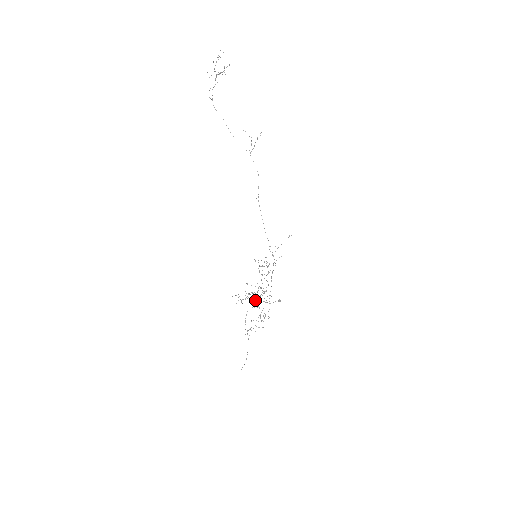
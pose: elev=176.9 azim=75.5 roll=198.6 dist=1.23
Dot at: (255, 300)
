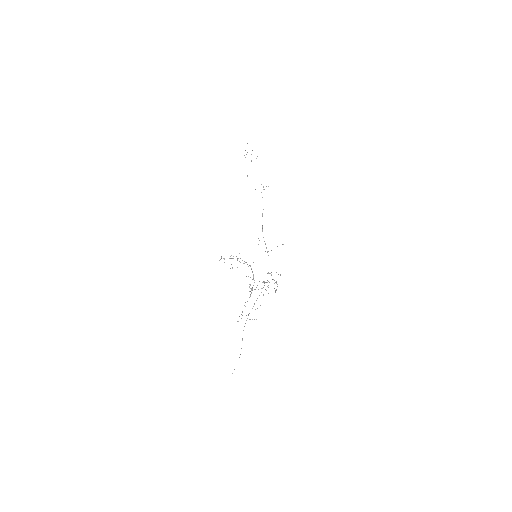
Dot at: occluded
